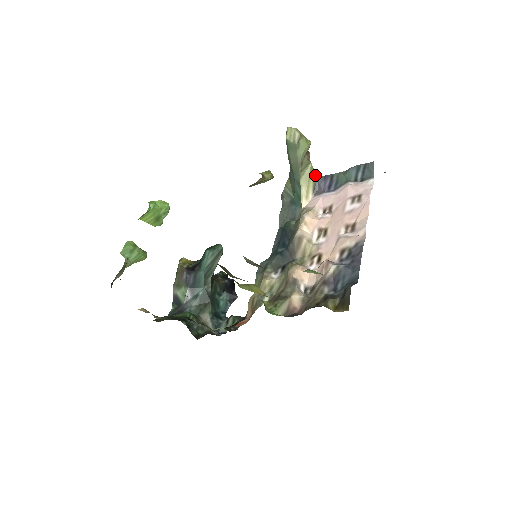
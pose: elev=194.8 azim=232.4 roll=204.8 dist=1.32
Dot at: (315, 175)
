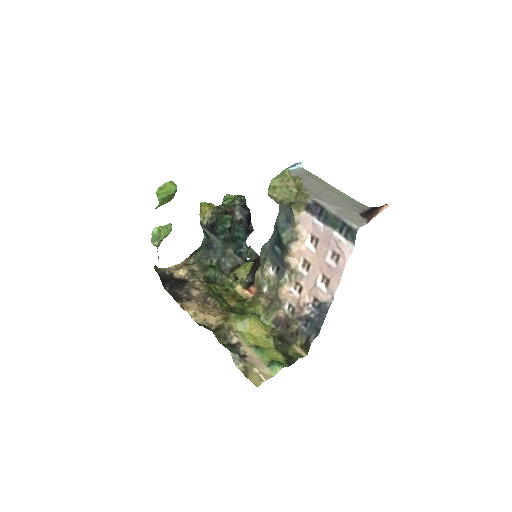
Dot at: (306, 203)
